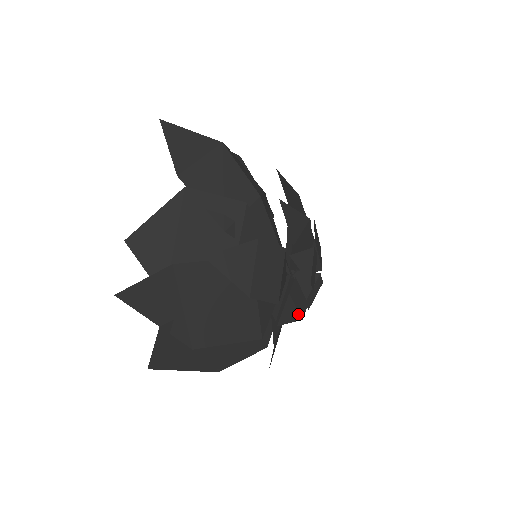
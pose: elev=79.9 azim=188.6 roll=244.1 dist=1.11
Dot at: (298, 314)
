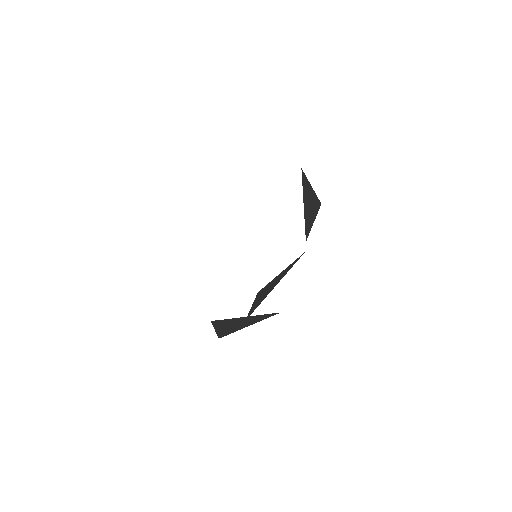
Dot at: occluded
